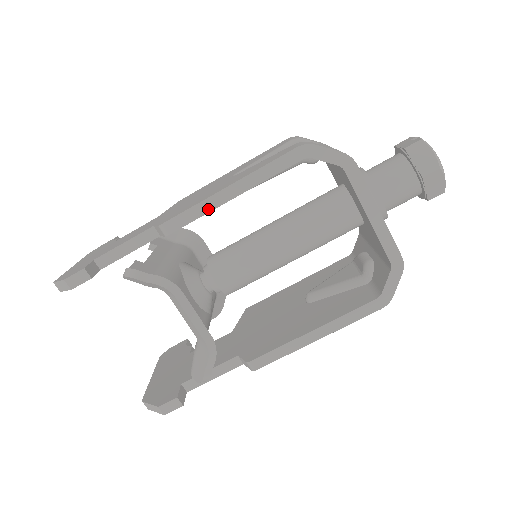
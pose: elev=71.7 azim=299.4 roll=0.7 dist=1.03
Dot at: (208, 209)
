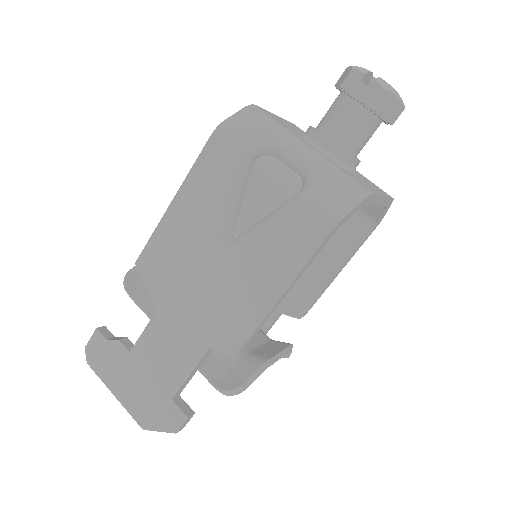
Dot at: (268, 317)
